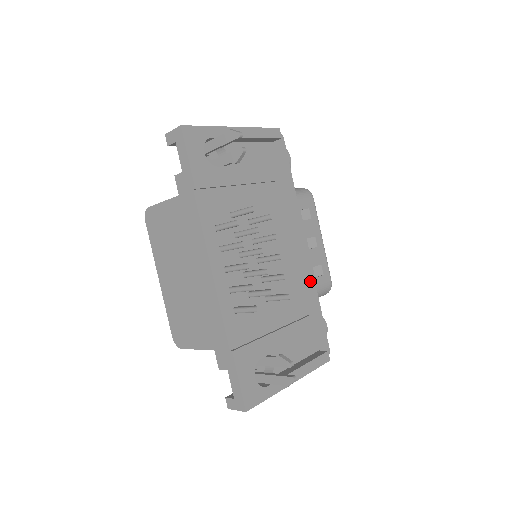
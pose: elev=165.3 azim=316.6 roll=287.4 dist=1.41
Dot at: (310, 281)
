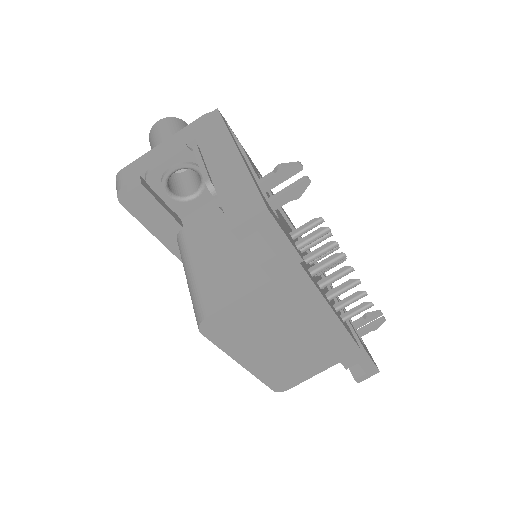
Dot at: occluded
